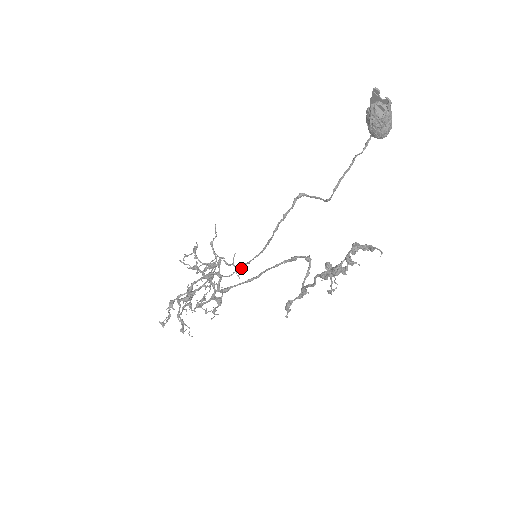
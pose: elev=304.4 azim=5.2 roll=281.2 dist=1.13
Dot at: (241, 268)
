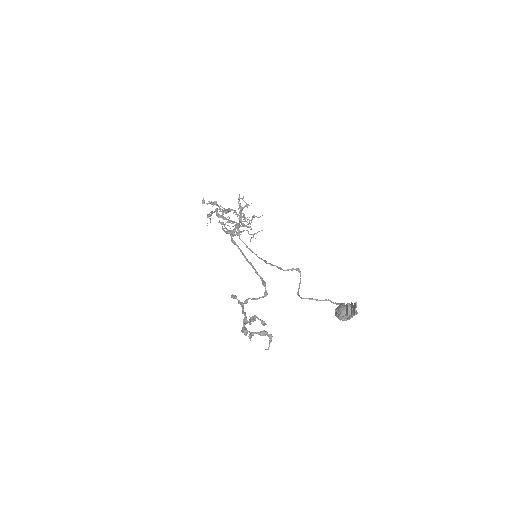
Dot at: occluded
